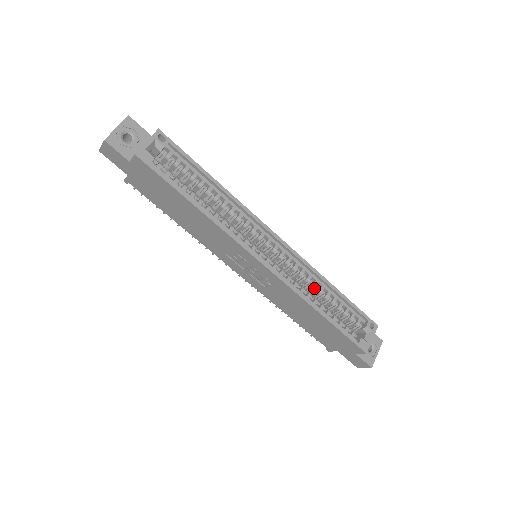
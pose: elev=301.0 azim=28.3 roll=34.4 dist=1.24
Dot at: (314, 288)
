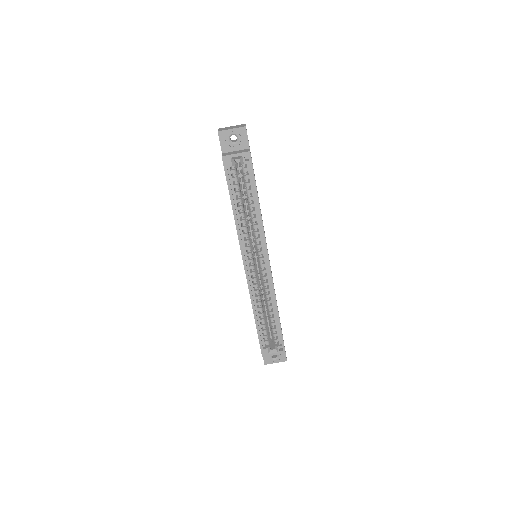
Dot at: (267, 302)
